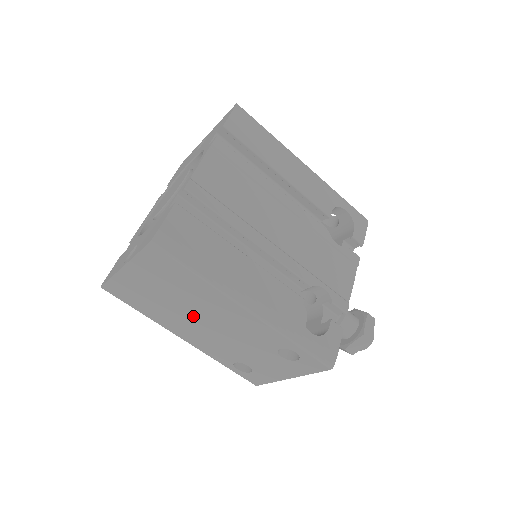
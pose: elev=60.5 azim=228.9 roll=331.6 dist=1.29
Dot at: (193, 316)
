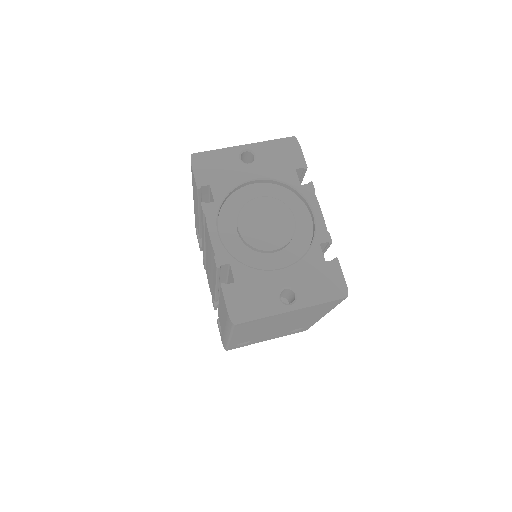
Dot at: occluded
